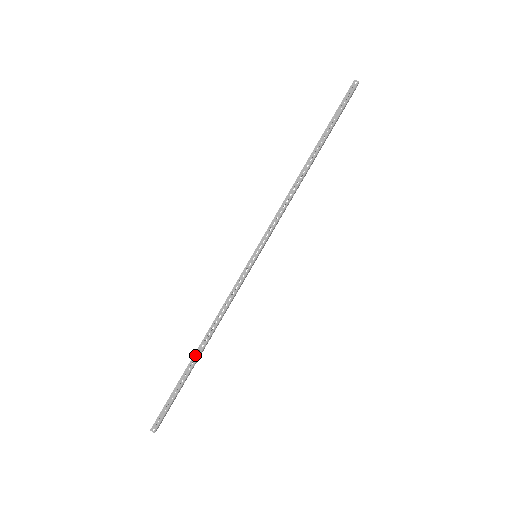
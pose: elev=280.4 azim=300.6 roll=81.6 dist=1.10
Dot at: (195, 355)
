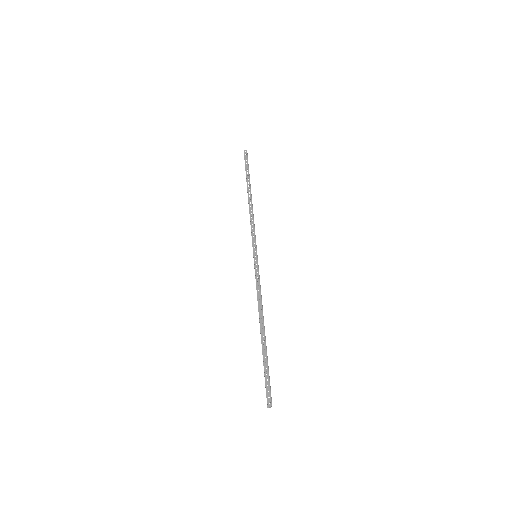
Dot at: (262, 333)
